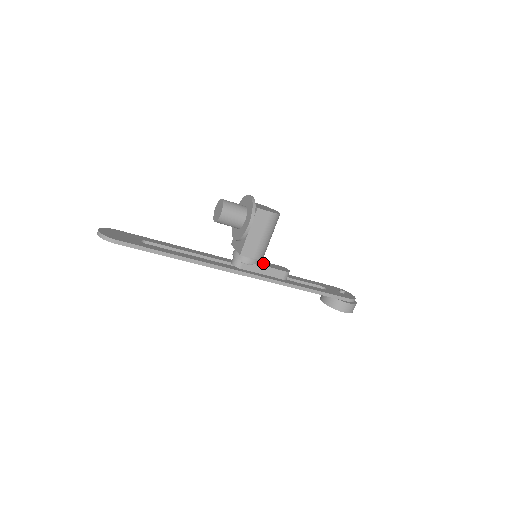
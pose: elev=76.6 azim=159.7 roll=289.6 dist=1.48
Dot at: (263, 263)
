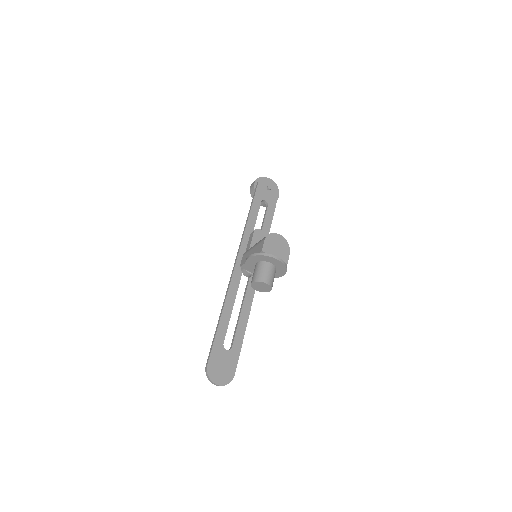
Dot at: occluded
